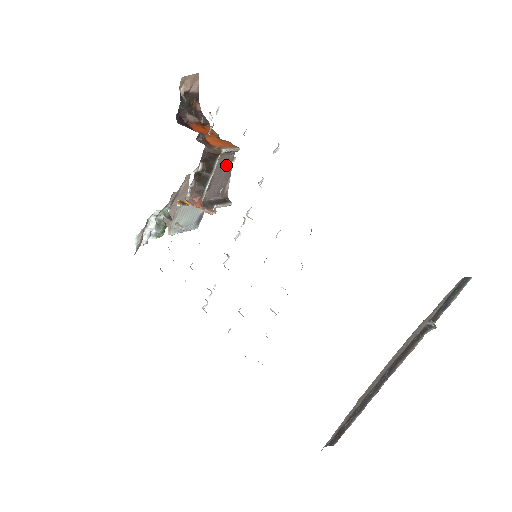
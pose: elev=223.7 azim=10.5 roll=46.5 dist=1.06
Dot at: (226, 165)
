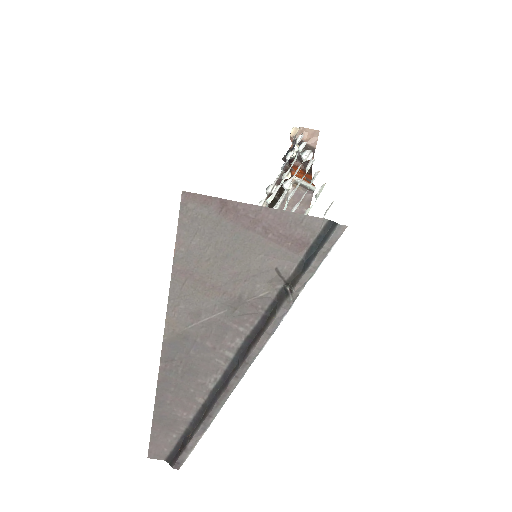
Dot at: (302, 202)
